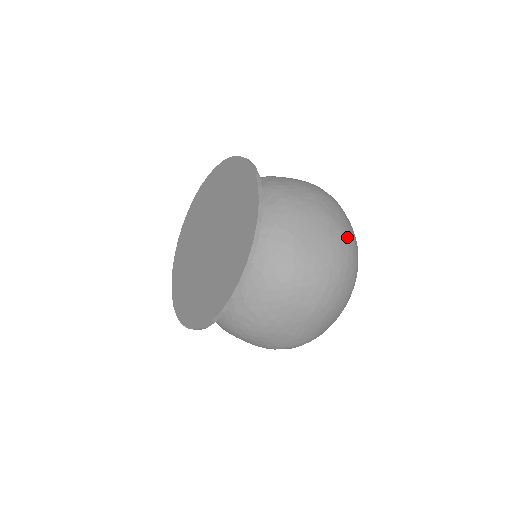
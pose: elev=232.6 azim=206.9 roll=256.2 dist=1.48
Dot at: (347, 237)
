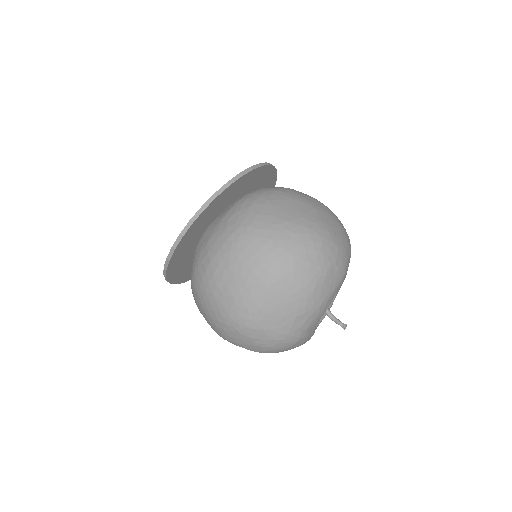
Dot at: (324, 230)
